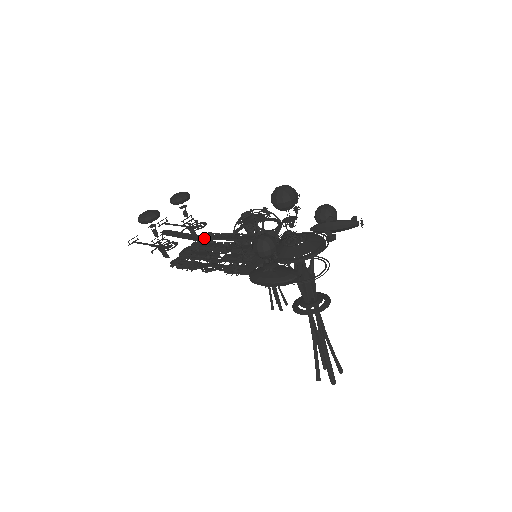
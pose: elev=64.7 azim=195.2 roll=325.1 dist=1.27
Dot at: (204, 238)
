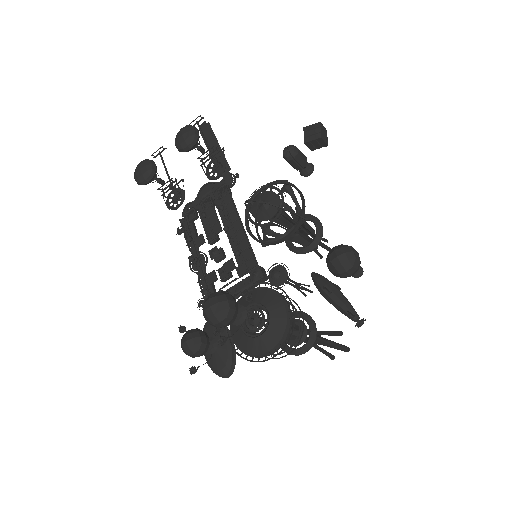
Dot at: (218, 192)
